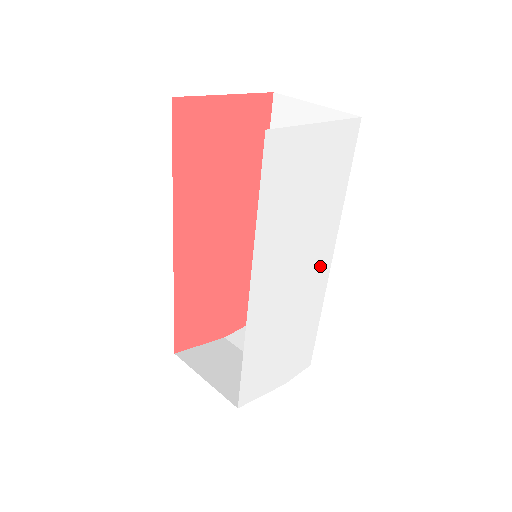
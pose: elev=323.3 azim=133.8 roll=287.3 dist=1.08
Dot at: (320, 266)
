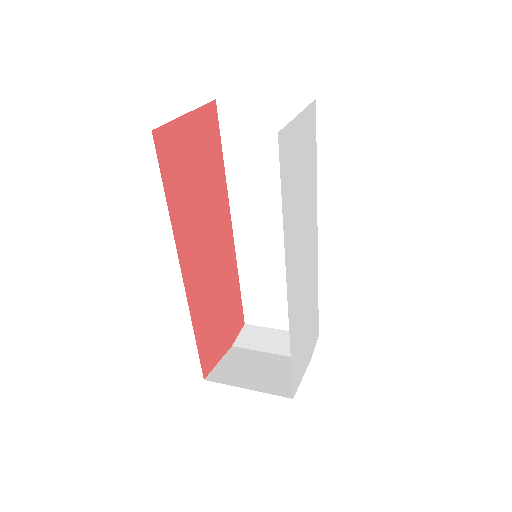
Dot at: (313, 243)
